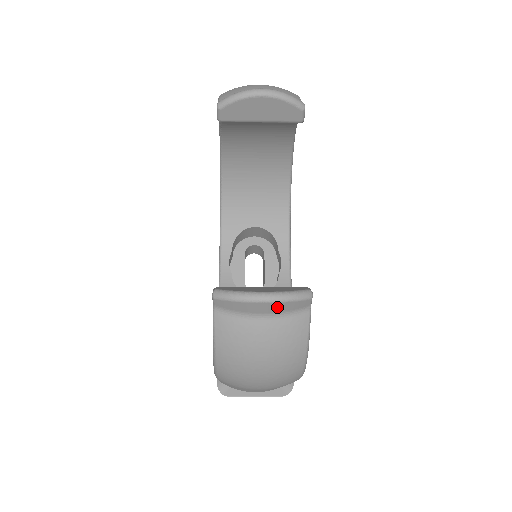
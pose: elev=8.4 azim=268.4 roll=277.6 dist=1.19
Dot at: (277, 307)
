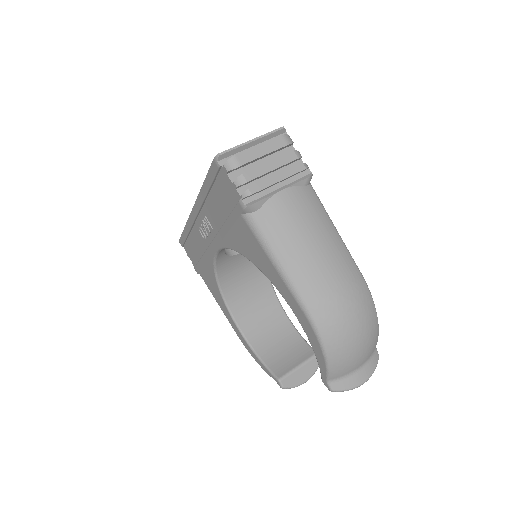
Dot at: occluded
